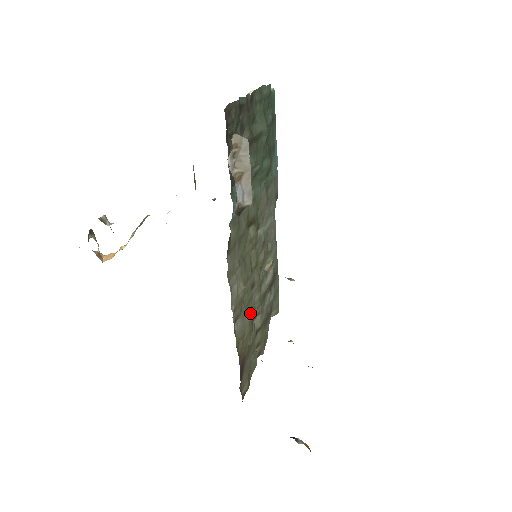
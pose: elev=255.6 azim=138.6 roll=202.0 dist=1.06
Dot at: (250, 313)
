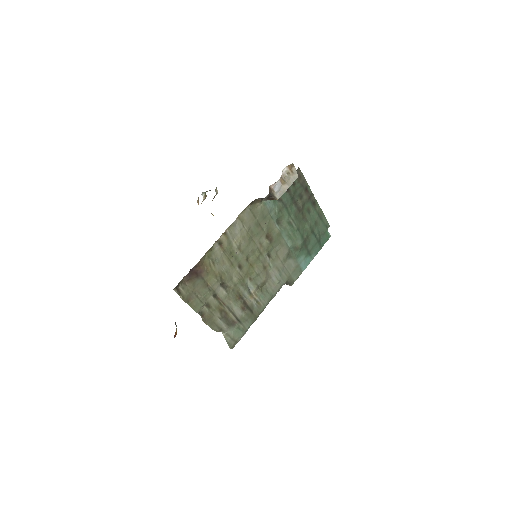
Dot at: (226, 271)
